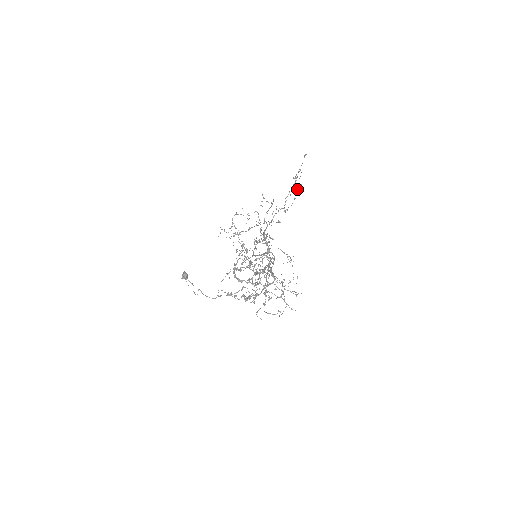
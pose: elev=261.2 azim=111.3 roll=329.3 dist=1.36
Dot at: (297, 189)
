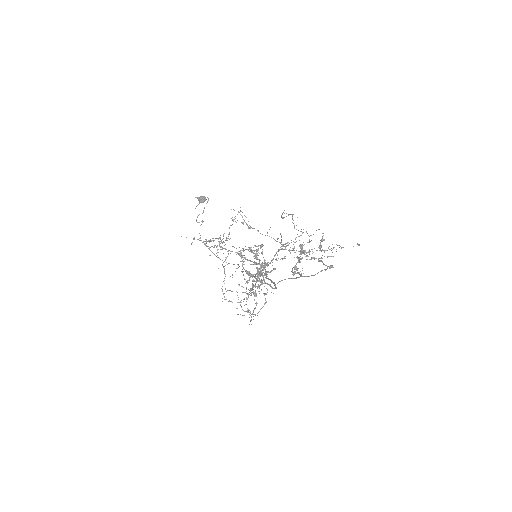
Dot at: occluded
